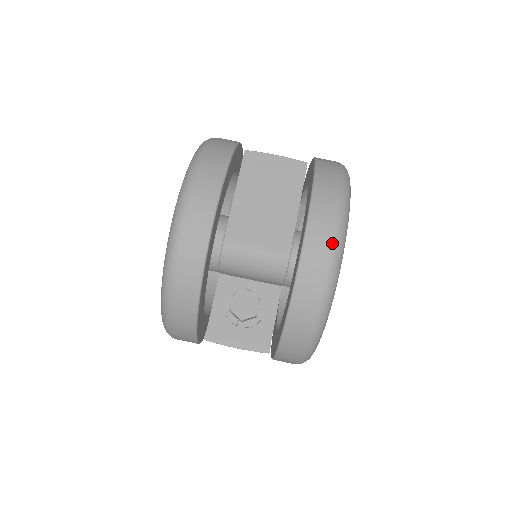
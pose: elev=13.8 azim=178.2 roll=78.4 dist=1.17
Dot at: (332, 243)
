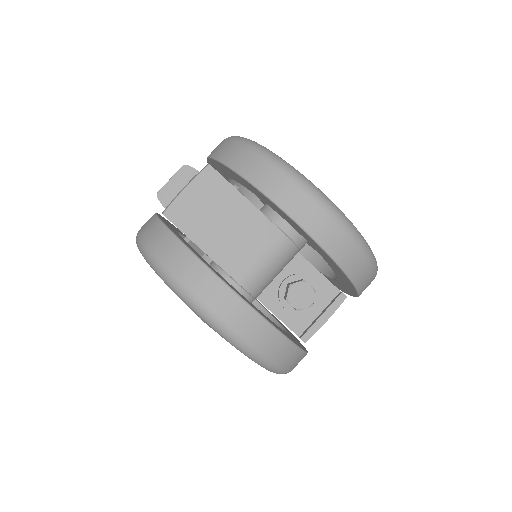
Dot at: (322, 208)
